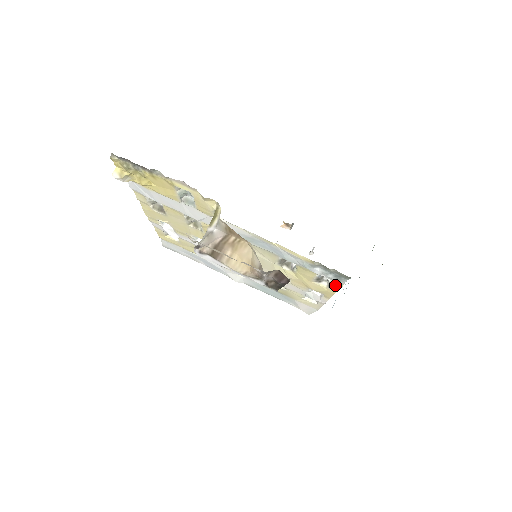
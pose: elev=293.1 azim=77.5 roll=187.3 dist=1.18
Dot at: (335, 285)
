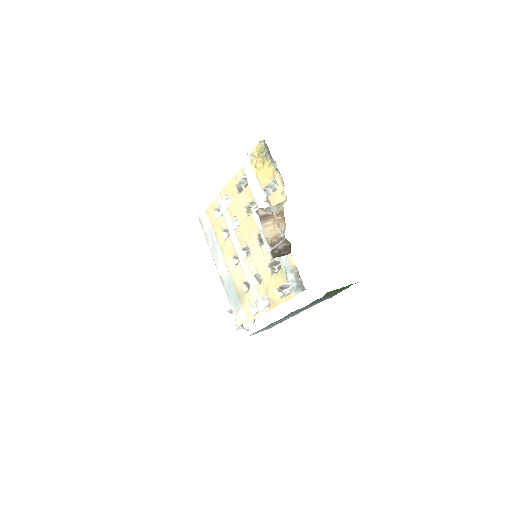
Dot at: (288, 296)
